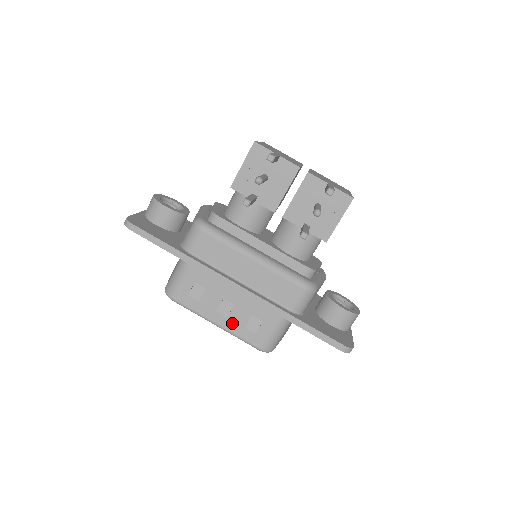
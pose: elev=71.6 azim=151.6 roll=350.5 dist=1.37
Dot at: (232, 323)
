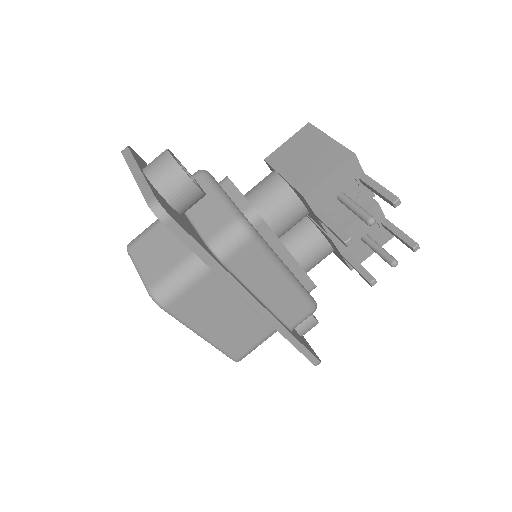
Dot at: (222, 336)
